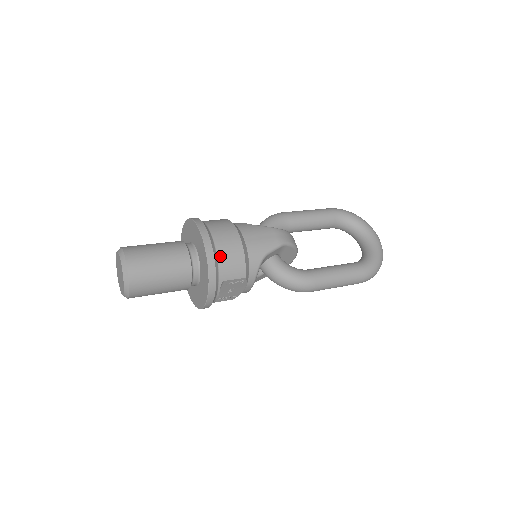
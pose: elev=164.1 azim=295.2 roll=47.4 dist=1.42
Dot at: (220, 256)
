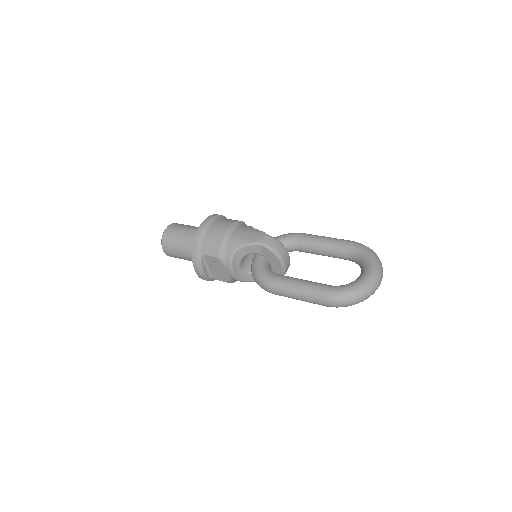
Dot at: (206, 236)
